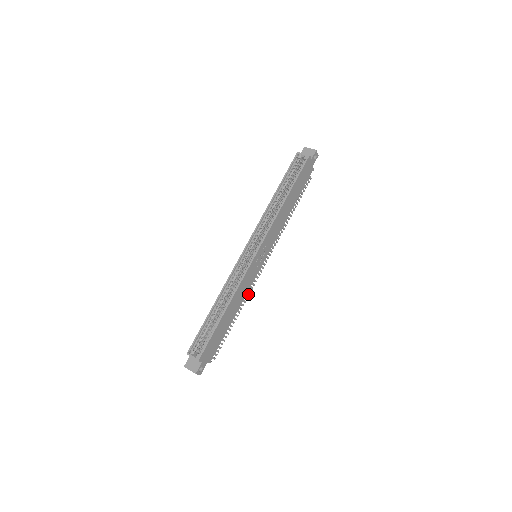
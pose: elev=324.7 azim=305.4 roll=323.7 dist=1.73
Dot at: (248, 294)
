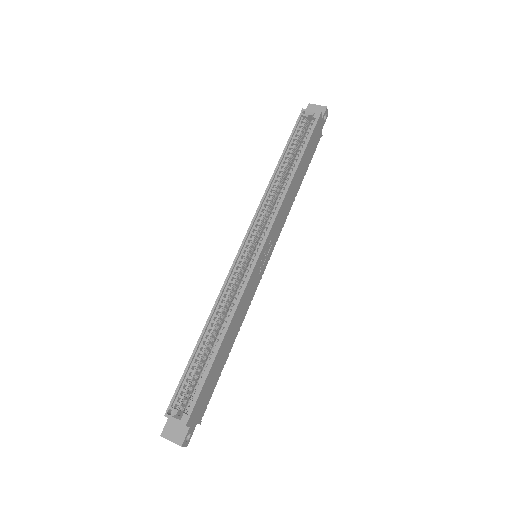
Dot at: occluded
